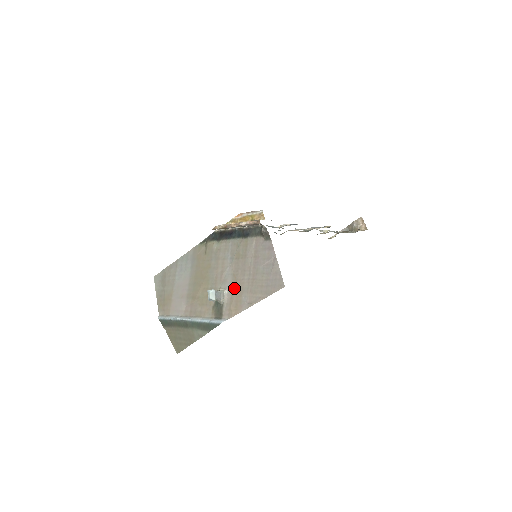
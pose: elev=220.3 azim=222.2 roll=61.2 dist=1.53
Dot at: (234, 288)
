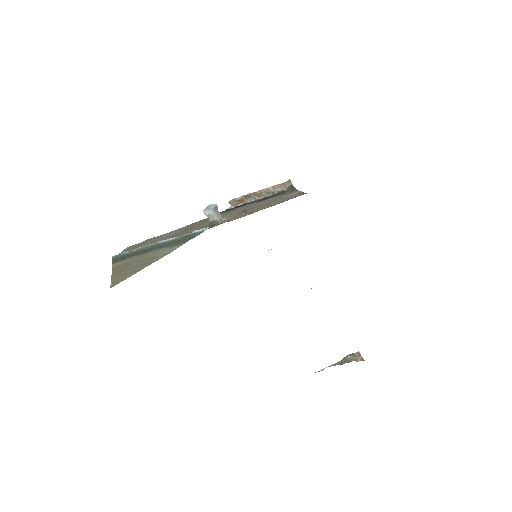
Dot at: (238, 214)
